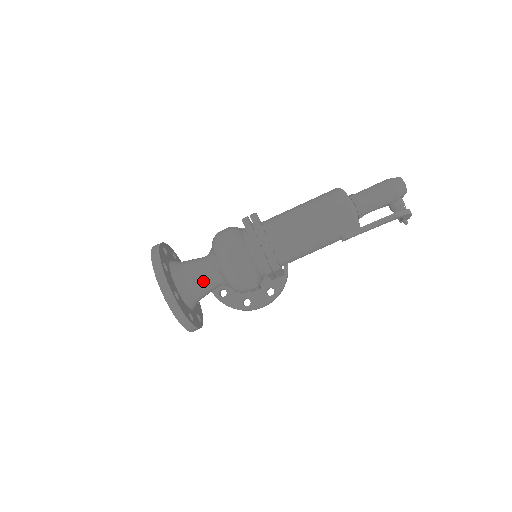
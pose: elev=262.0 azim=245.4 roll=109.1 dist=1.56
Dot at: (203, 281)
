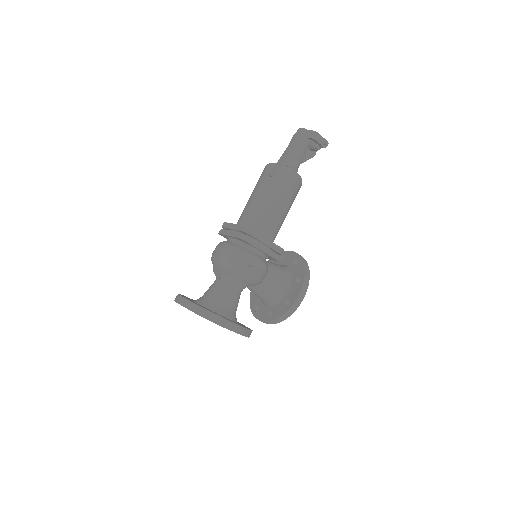
Dot at: (218, 289)
